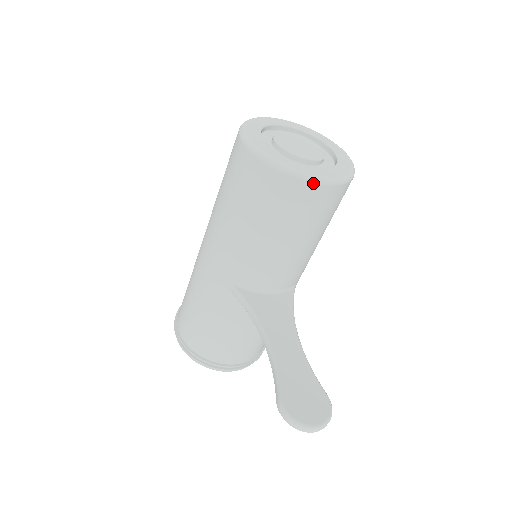
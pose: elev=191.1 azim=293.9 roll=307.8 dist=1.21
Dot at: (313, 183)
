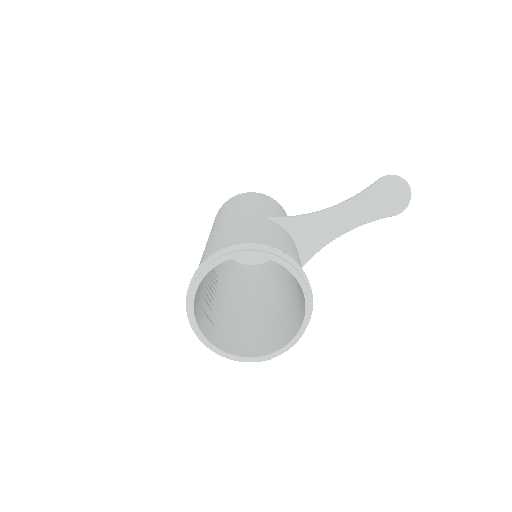
Dot at: (284, 210)
